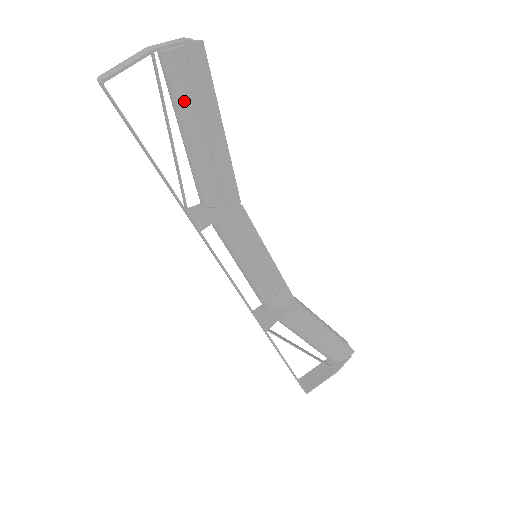
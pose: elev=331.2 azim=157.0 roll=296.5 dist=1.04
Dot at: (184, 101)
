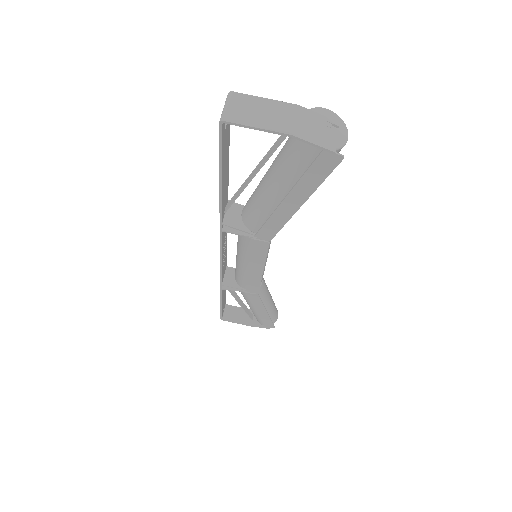
Dot at: (287, 170)
